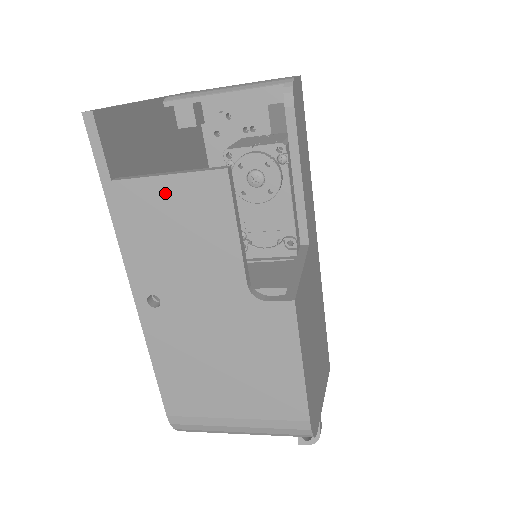
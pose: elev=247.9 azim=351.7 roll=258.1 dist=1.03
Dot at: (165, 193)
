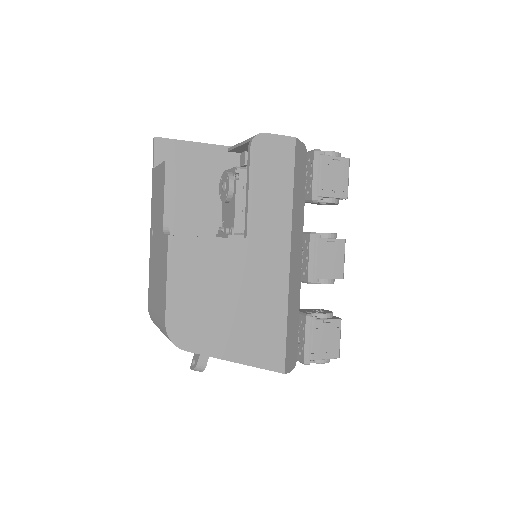
Dot at: (158, 174)
